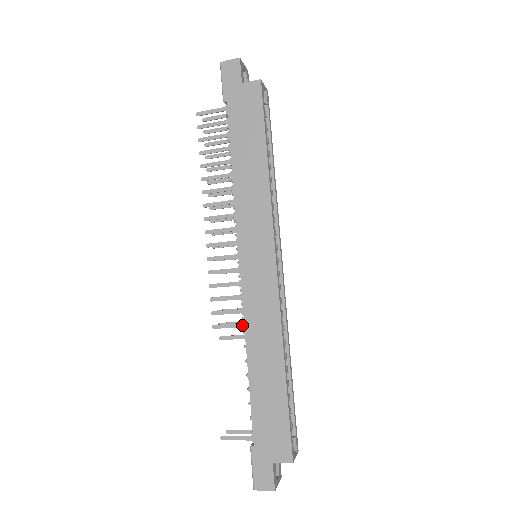
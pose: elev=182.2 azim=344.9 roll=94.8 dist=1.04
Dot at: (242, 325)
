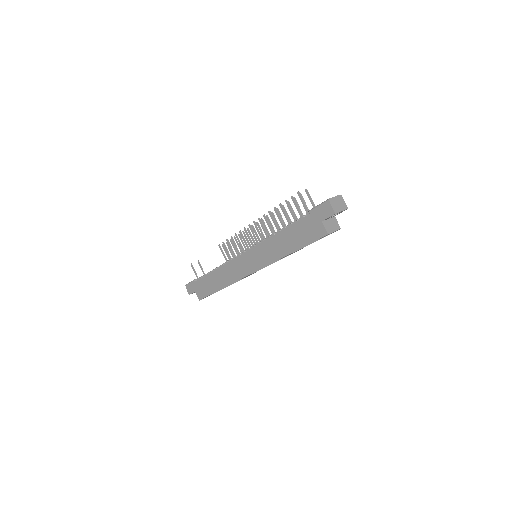
Dot at: (226, 261)
